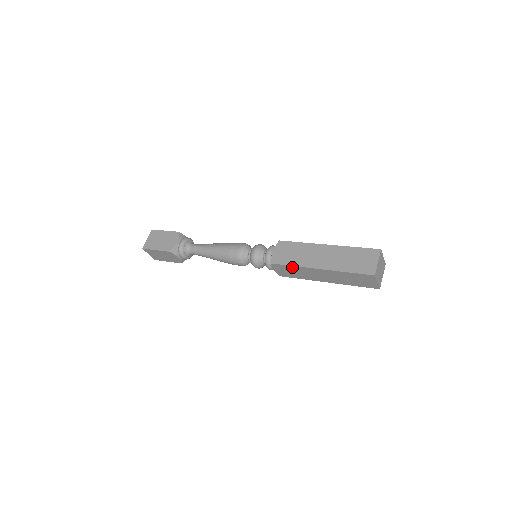
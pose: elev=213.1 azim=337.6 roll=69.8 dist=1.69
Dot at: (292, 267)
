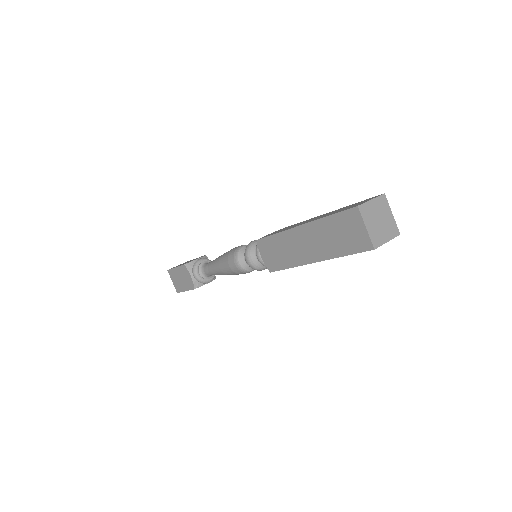
Dot at: (275, 238)
